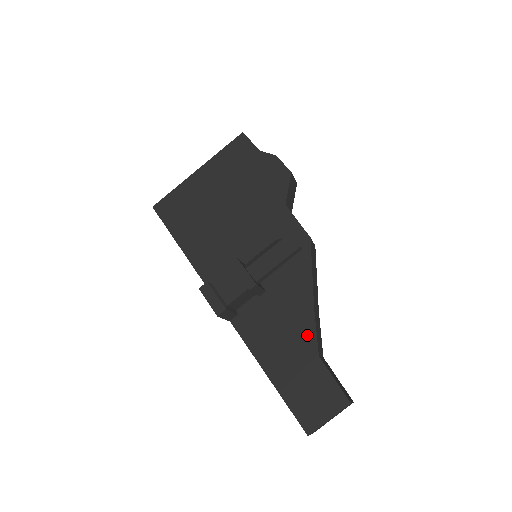
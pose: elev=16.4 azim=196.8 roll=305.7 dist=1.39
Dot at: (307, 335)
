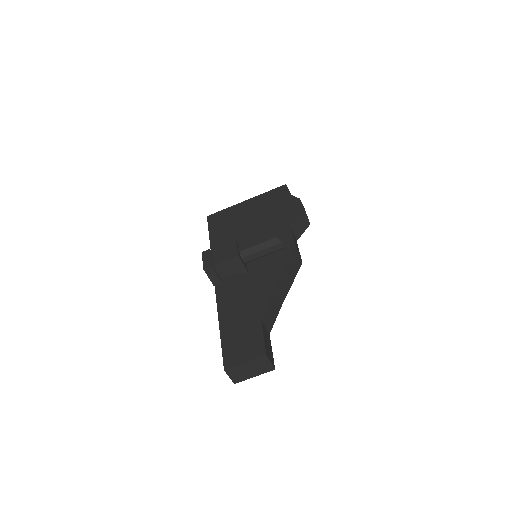
Dot at: (260, 305)
